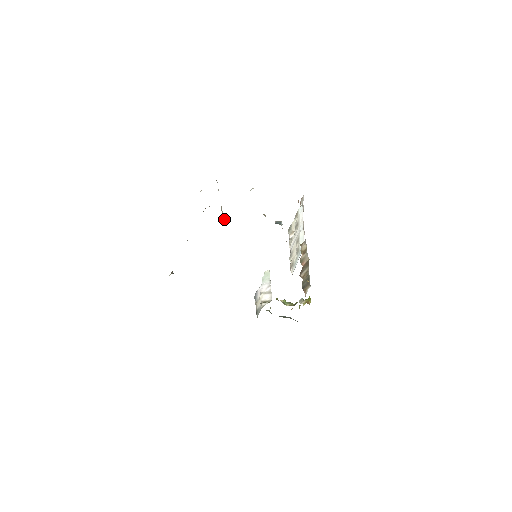
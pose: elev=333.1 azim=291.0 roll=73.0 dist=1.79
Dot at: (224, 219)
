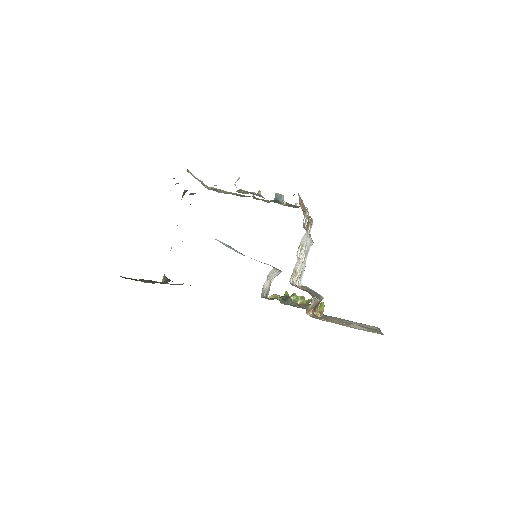
Dot at: occluded
